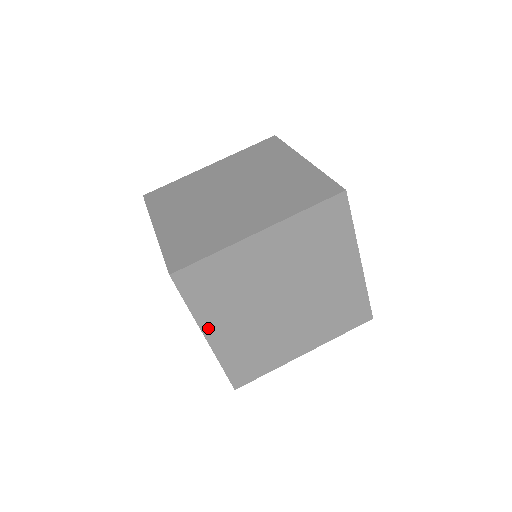
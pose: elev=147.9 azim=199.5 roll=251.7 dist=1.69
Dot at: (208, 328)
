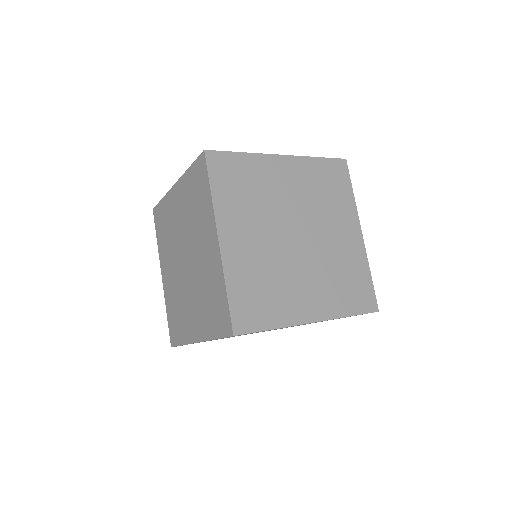
Dot at: (223, 227)
